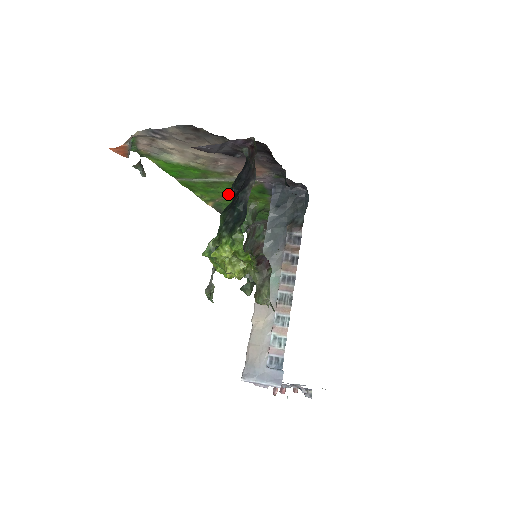
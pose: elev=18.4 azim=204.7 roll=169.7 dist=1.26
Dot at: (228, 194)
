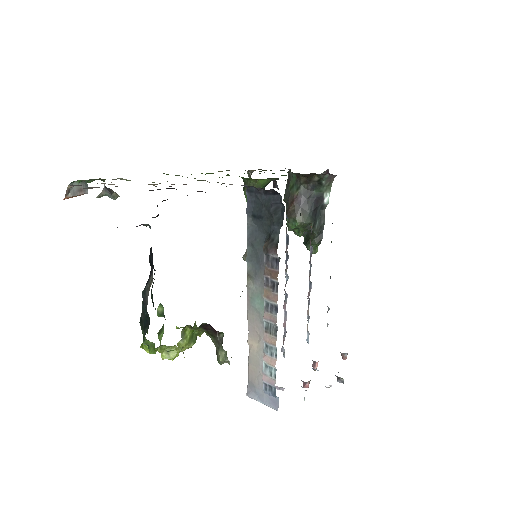
Dot at: occluded
